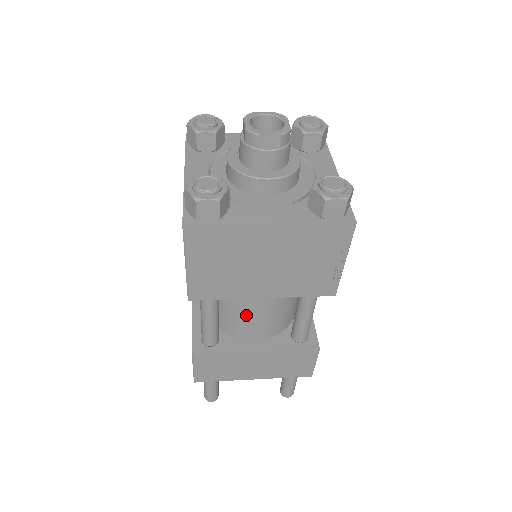
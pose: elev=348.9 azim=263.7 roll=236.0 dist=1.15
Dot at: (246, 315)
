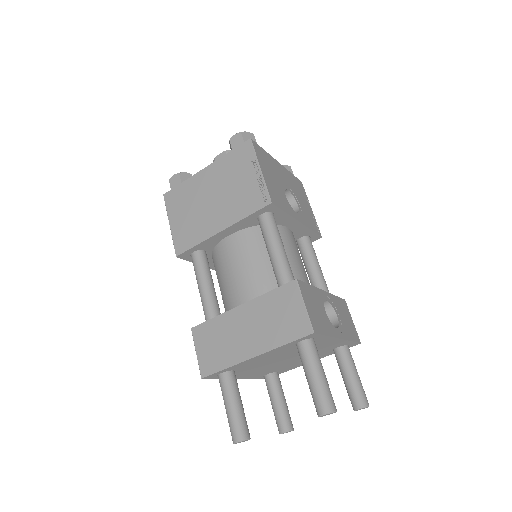
Dot at: (231, 277)
